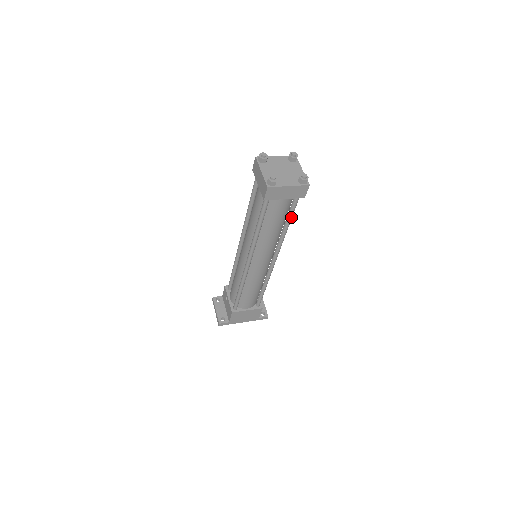
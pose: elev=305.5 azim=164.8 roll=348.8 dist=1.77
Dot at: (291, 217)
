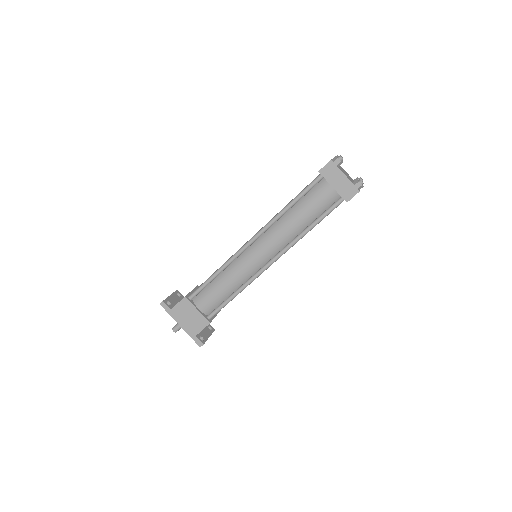
Dot at: (321, 219)
